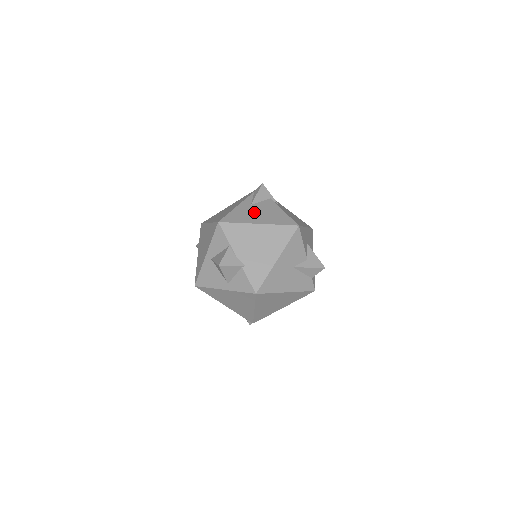
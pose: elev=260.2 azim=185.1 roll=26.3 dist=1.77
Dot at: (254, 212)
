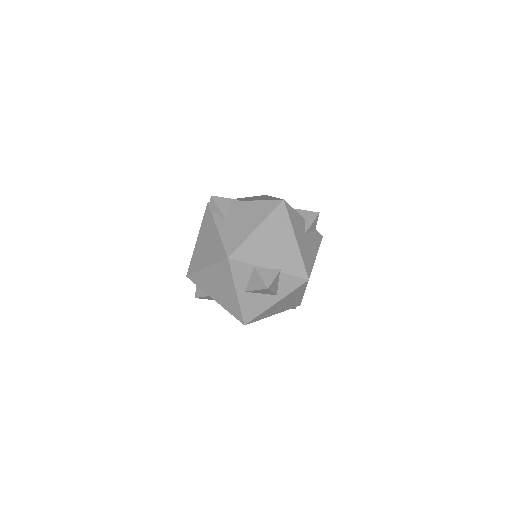
Dot at: (238, 223)
